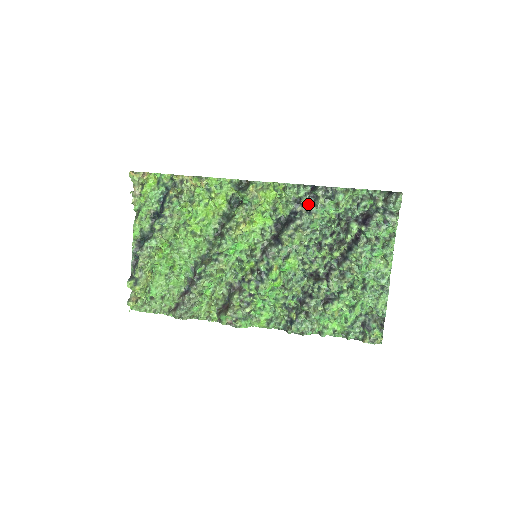
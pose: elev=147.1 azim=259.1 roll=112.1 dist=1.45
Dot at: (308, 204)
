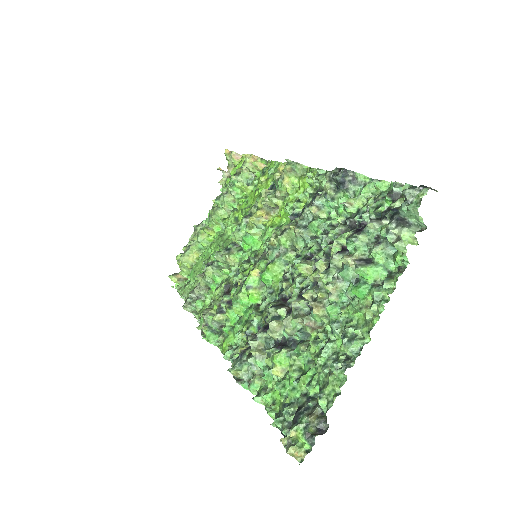
Dot at: occluded
